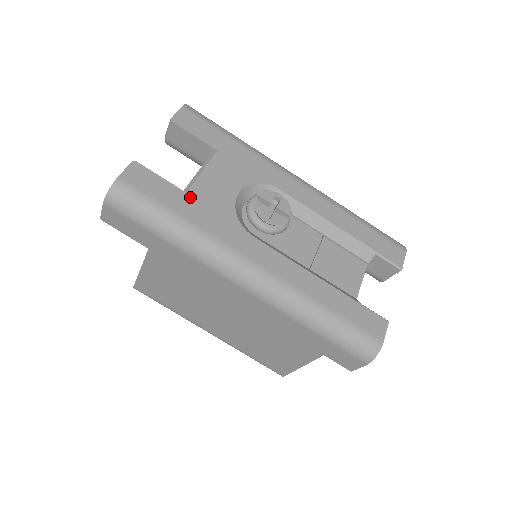
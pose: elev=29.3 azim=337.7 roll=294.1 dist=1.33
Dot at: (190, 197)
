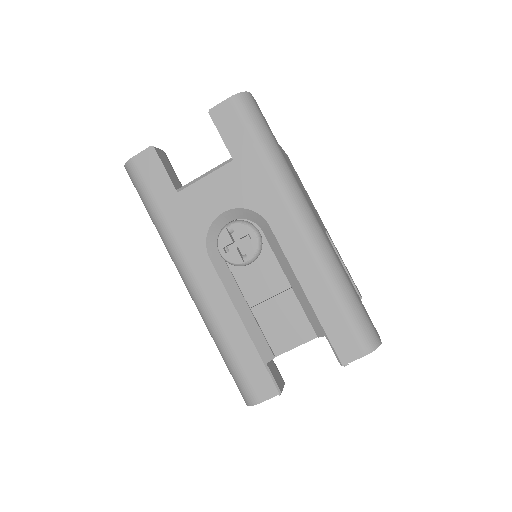
Dot at: (178, 198)
